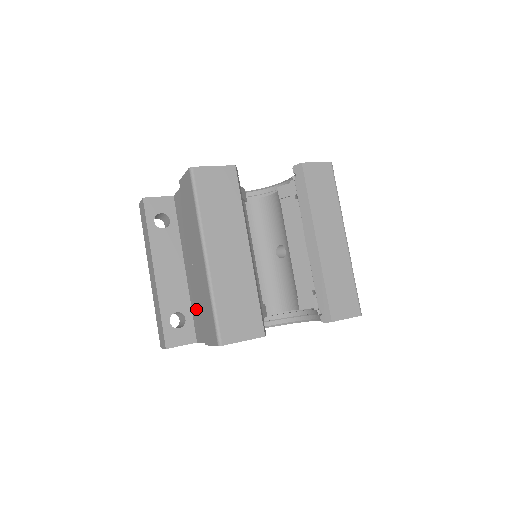
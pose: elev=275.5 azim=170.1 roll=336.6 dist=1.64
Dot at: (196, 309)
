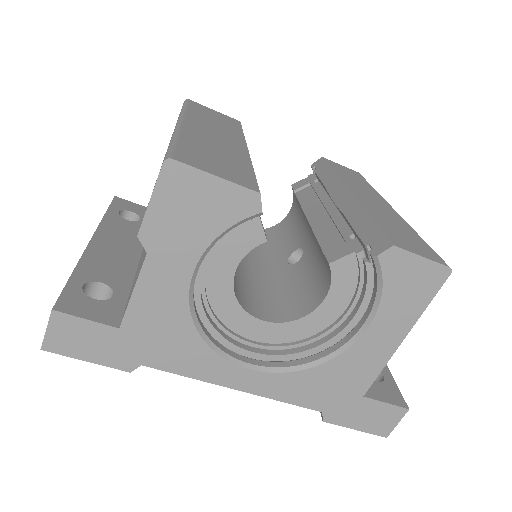
Dot at: (139, 266)
